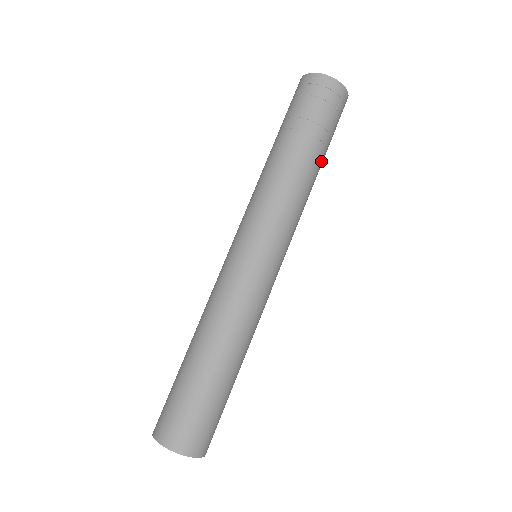
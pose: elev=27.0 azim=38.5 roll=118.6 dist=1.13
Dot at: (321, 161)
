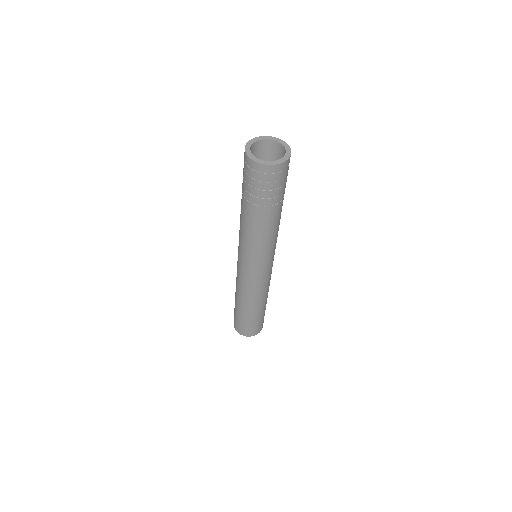
Dot at: (272, 213)
